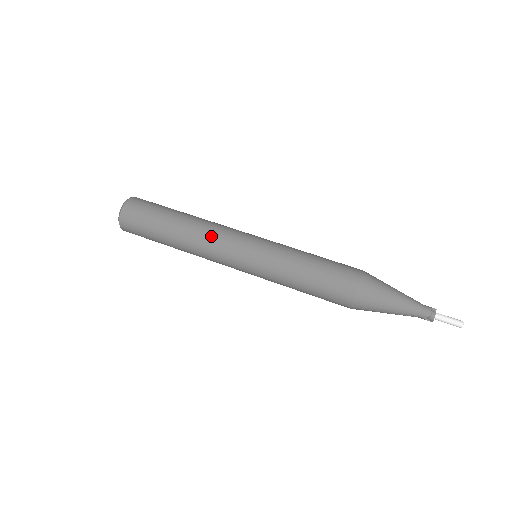
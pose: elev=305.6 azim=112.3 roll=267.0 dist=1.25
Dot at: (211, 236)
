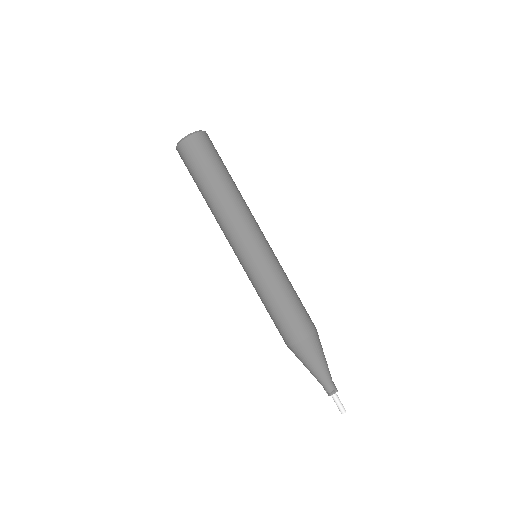
Dot at: (234, 220)
